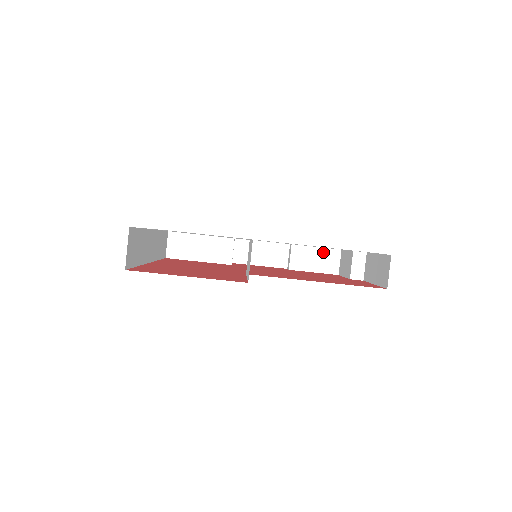
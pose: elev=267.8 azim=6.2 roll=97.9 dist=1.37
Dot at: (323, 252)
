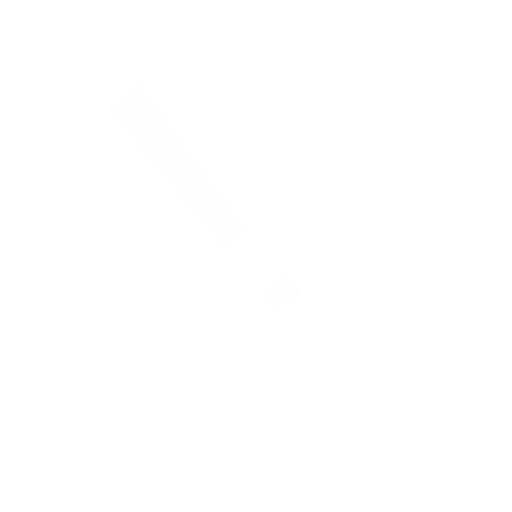
Dot at: occluded
